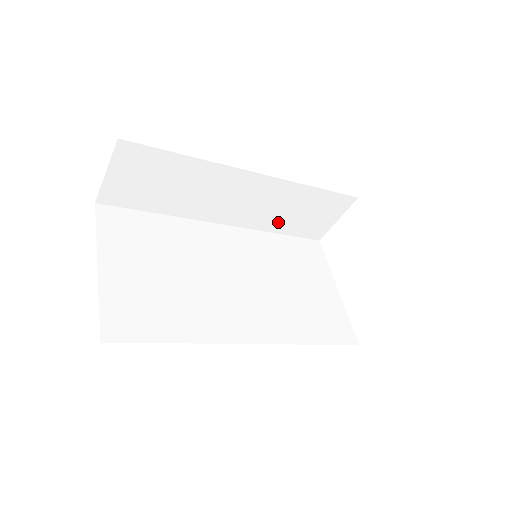
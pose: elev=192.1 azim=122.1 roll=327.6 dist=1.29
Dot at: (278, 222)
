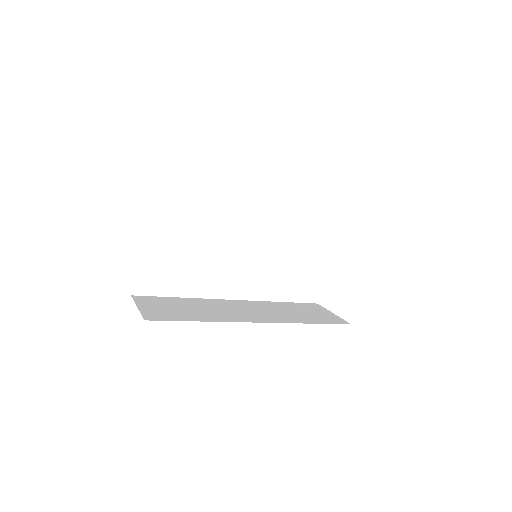
Dot at: occluded
